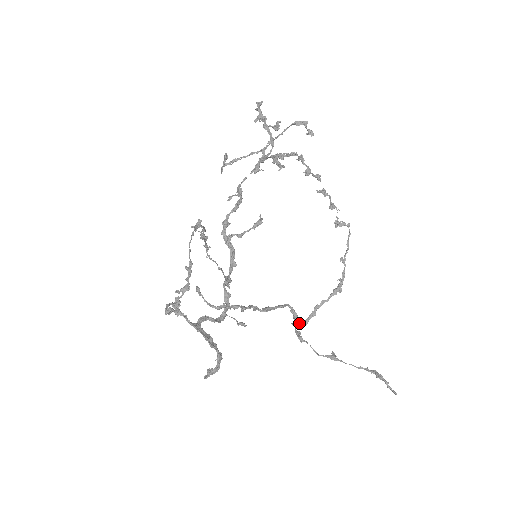
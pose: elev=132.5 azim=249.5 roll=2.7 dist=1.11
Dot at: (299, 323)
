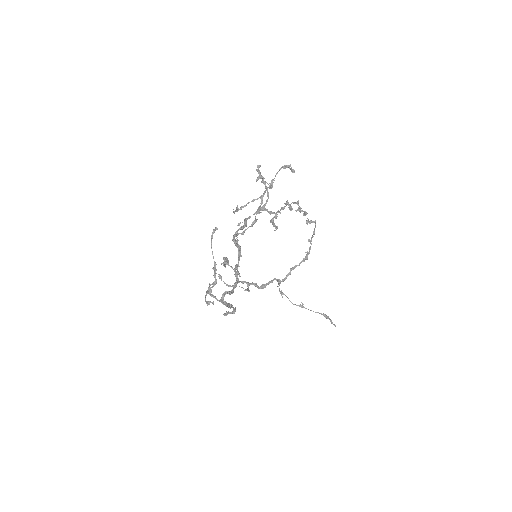
Dot at: occluded
